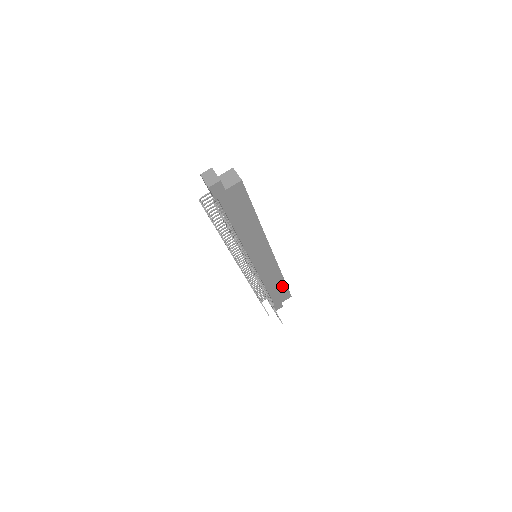
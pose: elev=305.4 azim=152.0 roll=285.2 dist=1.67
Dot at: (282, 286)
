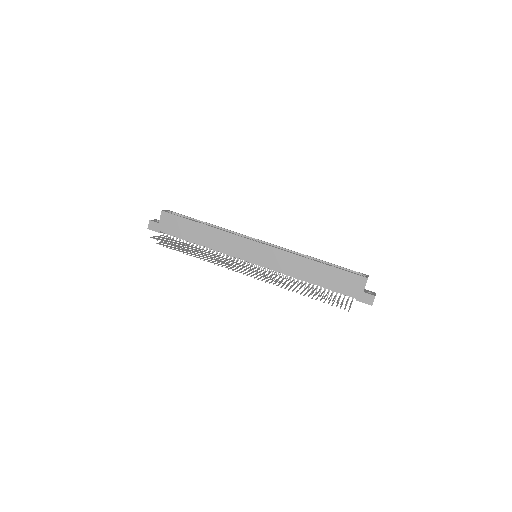
Dot at: (329, 271)
